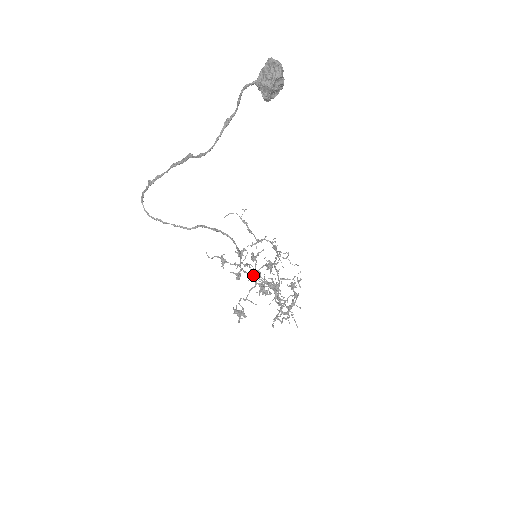
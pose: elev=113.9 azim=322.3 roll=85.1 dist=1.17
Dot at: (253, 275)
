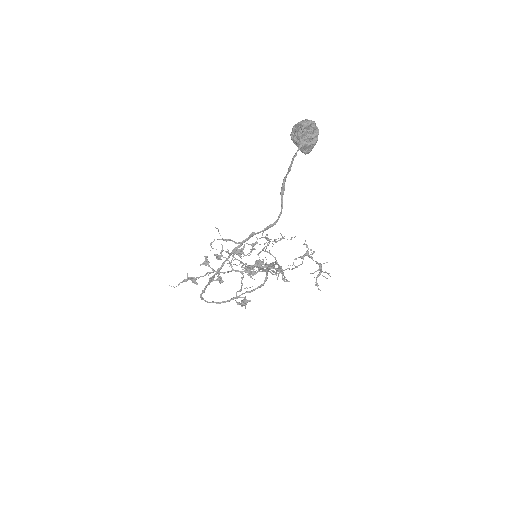
Dot at: occluded
